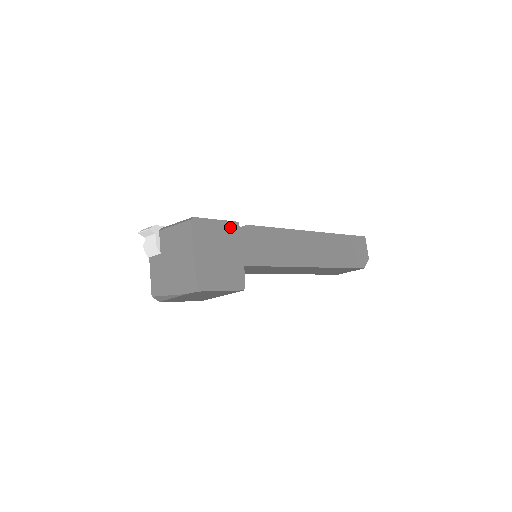
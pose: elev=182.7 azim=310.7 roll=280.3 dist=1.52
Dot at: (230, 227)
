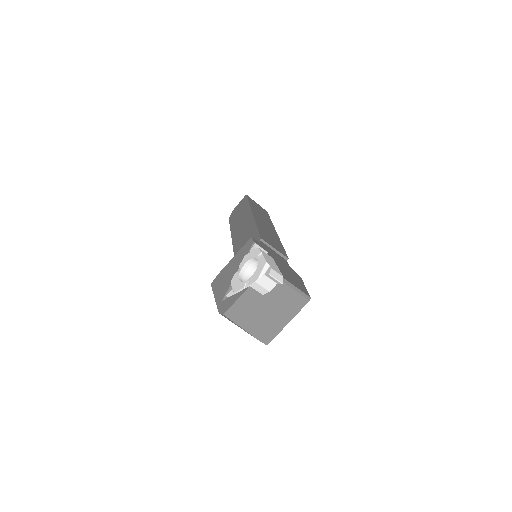
Dot at: occluded
